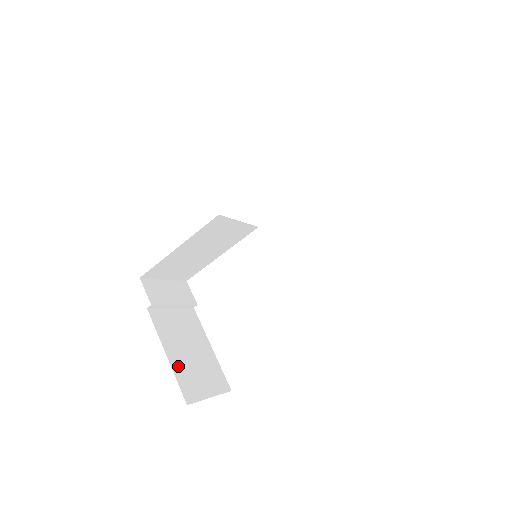
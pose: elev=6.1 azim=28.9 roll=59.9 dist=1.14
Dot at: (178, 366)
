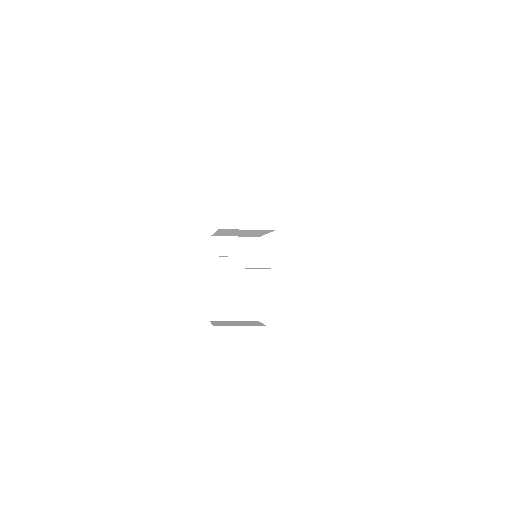
Dot at: (216, 297)
